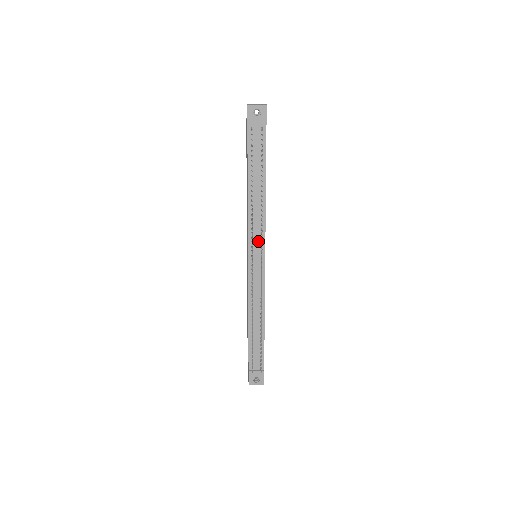
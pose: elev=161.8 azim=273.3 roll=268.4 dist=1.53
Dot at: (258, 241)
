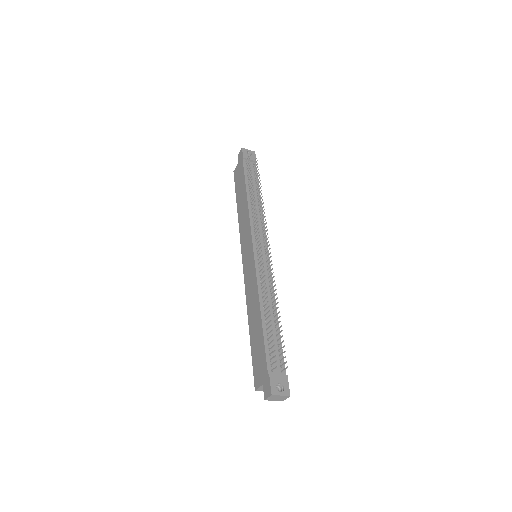
Dot at: occluded
